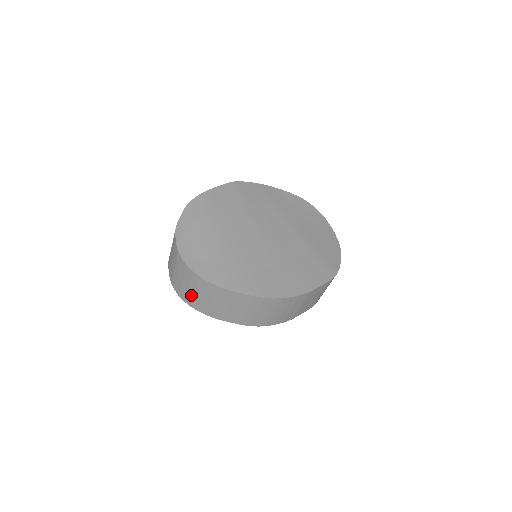
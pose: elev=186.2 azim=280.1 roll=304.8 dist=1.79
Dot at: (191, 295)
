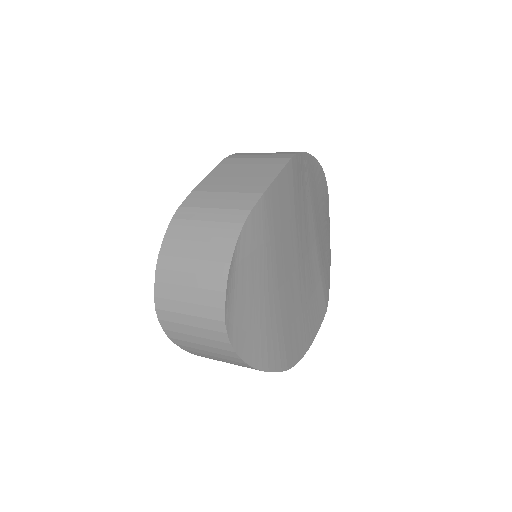
Dot at: (194, 346)
